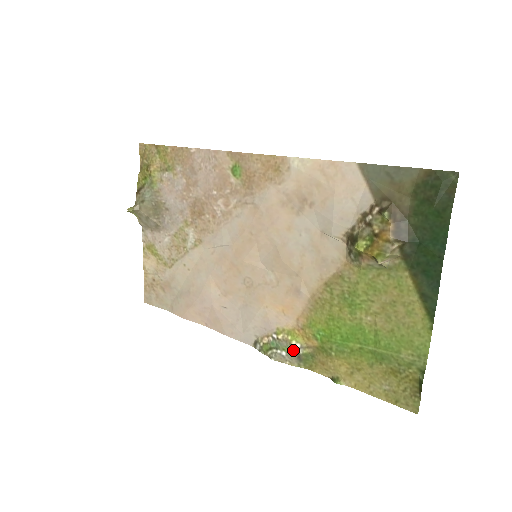
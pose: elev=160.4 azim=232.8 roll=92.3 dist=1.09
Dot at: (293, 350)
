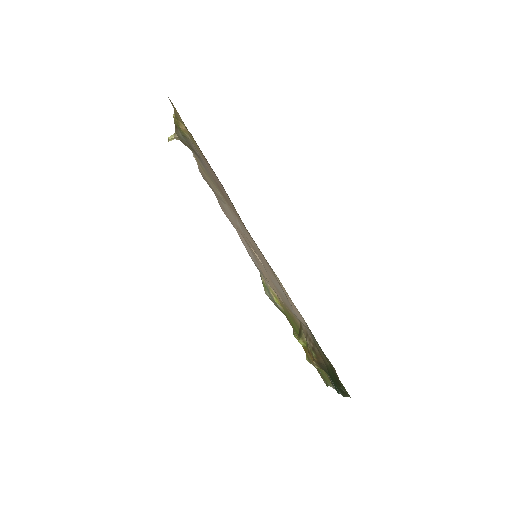
Dot at: (276, 304)
